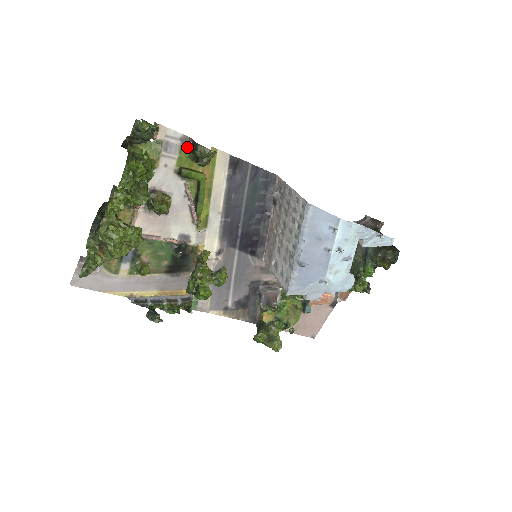
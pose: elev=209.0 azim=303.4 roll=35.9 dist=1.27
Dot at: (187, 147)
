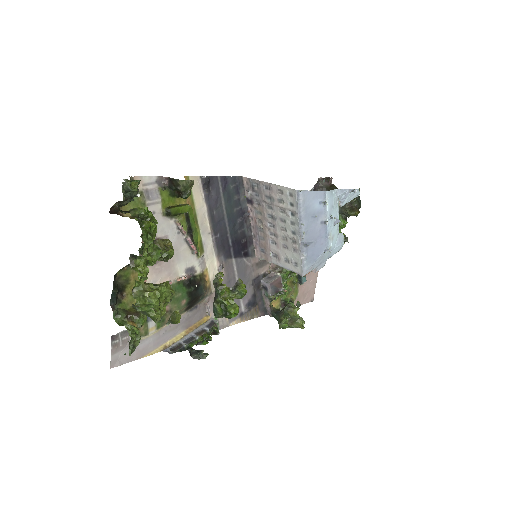
Dot at: (164, 187)
